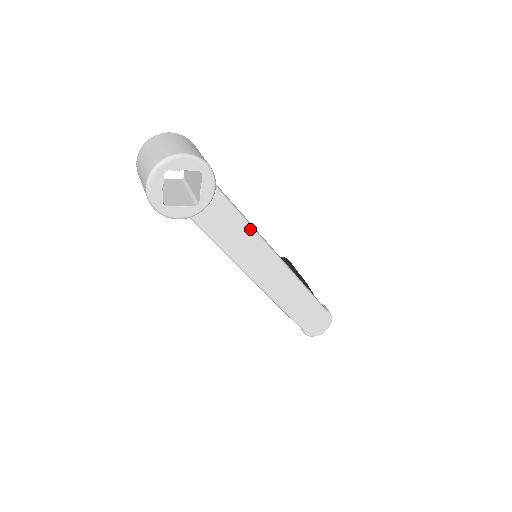
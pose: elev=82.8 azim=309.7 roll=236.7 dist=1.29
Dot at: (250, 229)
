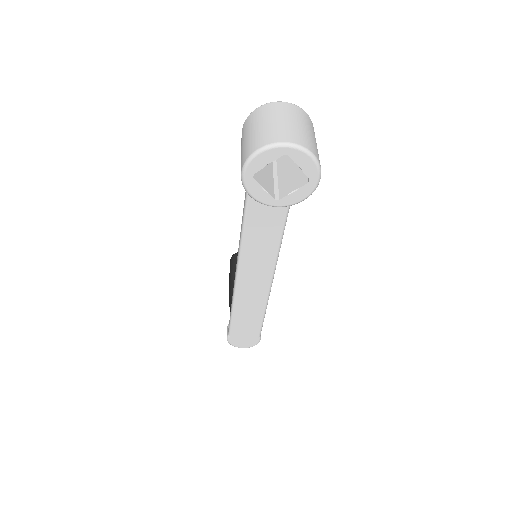
Dot at: (279, 239)
